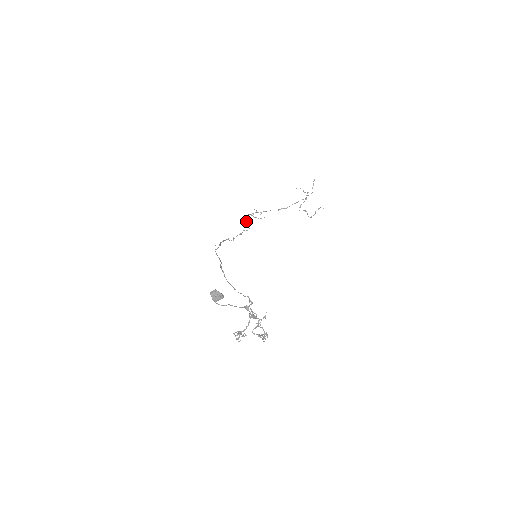
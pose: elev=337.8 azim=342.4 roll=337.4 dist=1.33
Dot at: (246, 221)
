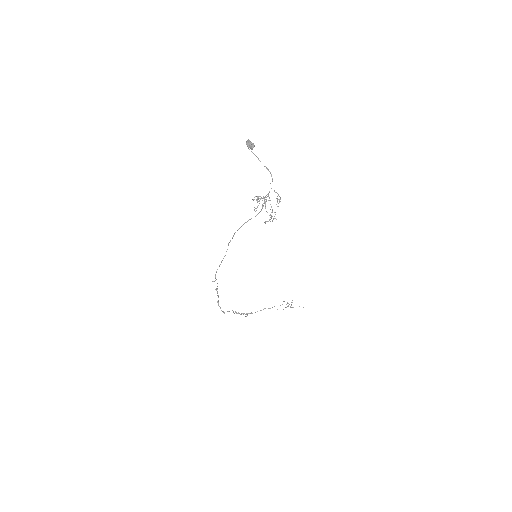
Dot at: occluded
